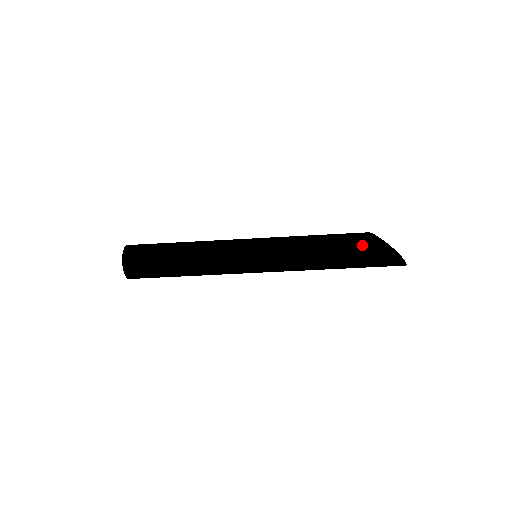
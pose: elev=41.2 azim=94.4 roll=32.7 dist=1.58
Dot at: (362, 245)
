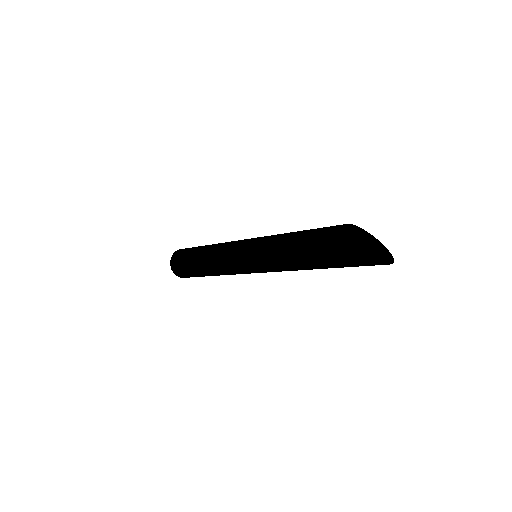
Dot at: (327, 244)
